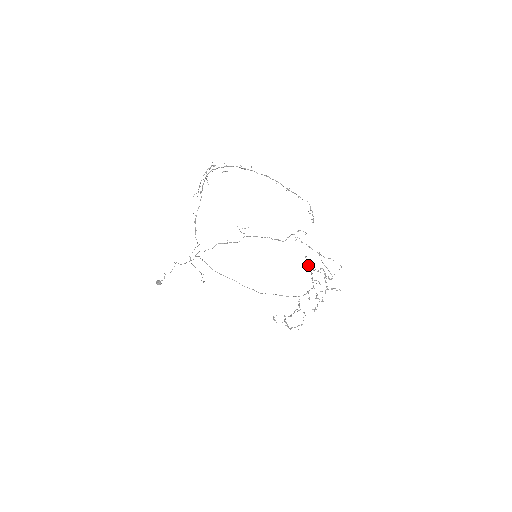
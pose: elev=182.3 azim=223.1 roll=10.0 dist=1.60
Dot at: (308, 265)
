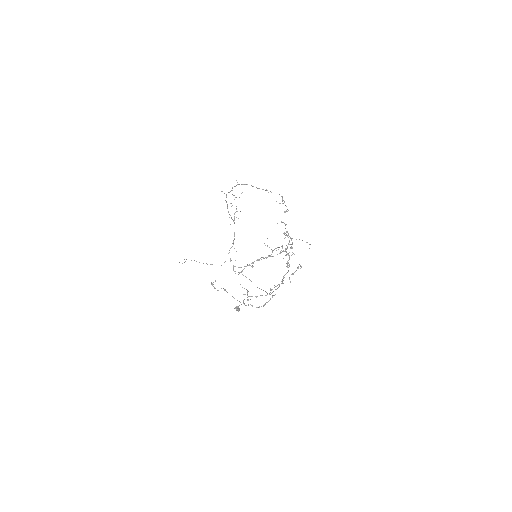
Dot at: (292, 254)
